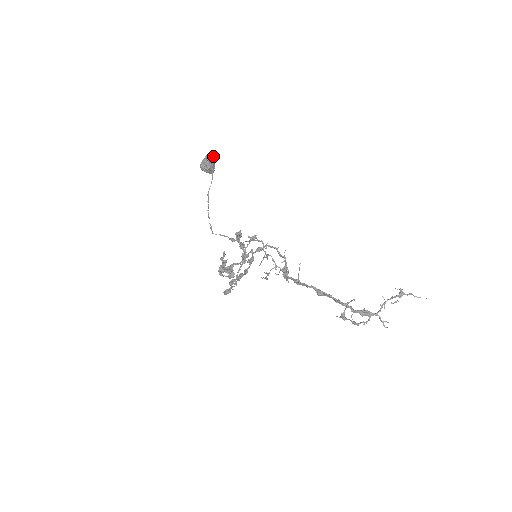
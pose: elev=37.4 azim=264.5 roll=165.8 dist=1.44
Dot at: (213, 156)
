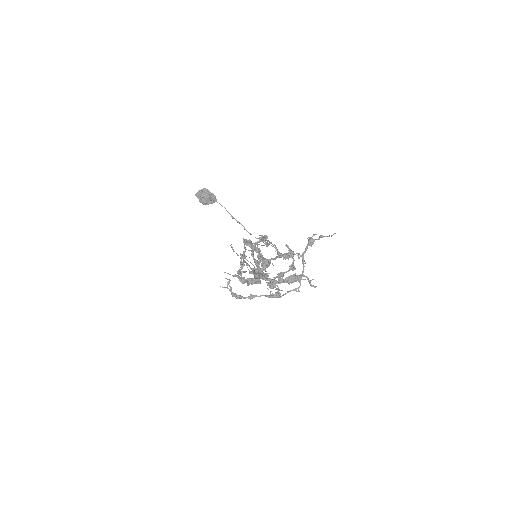
Dot at: (200, 191)
